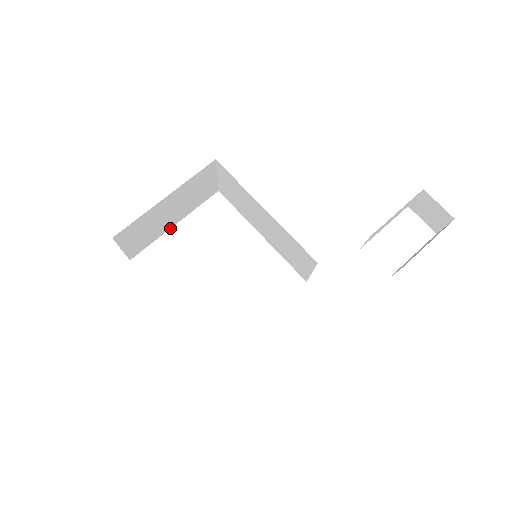
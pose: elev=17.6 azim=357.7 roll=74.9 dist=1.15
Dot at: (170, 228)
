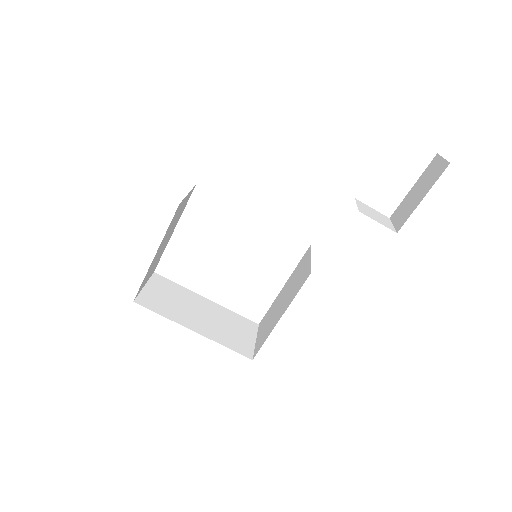
Dot at: (171, 235)
